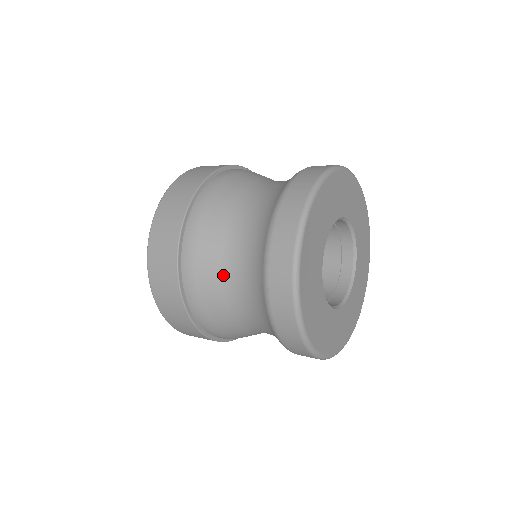
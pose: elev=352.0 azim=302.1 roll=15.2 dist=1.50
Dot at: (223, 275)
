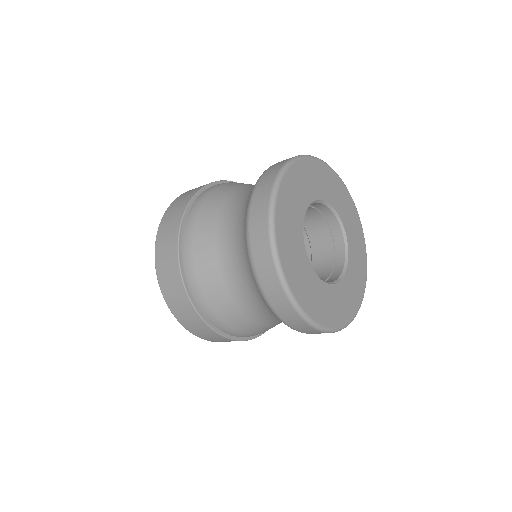
Dot at: (216, 246)
